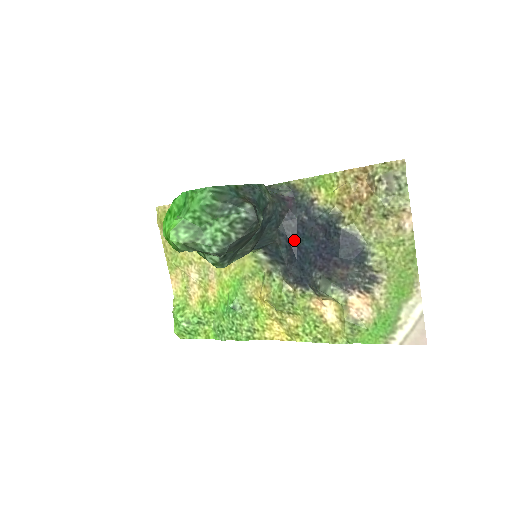
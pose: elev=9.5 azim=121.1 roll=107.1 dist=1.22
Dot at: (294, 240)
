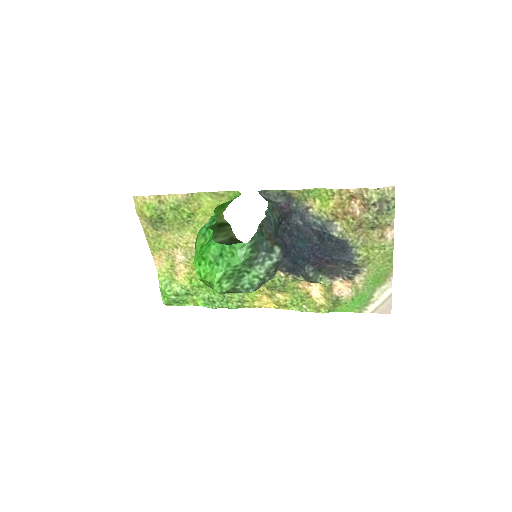
Dot at: (289, 240)
